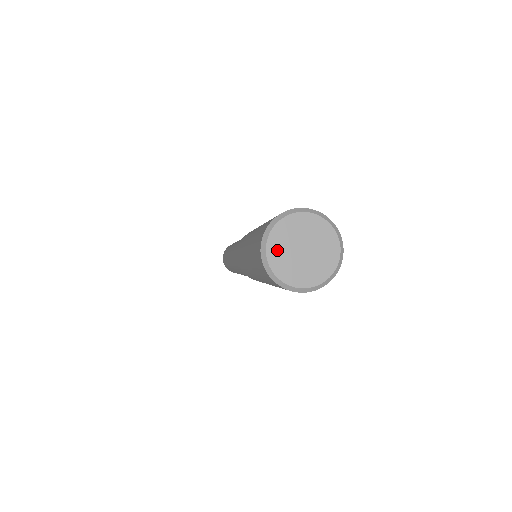
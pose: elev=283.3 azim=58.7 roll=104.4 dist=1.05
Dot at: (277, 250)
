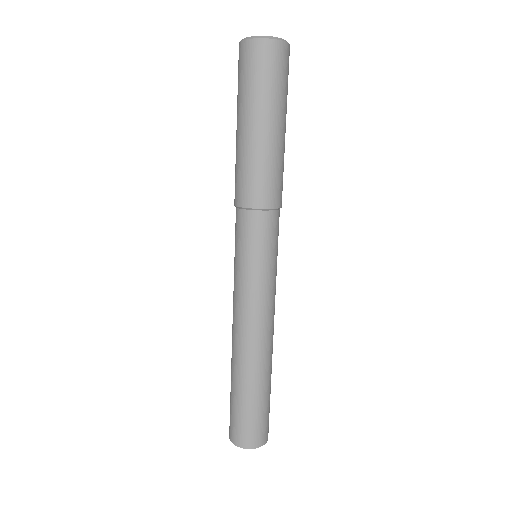
Dot at: occluded
